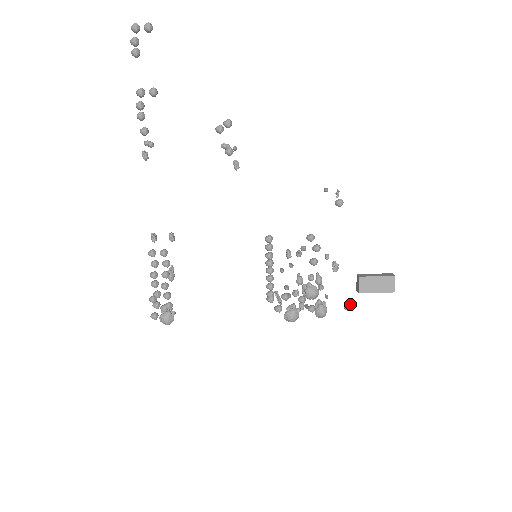
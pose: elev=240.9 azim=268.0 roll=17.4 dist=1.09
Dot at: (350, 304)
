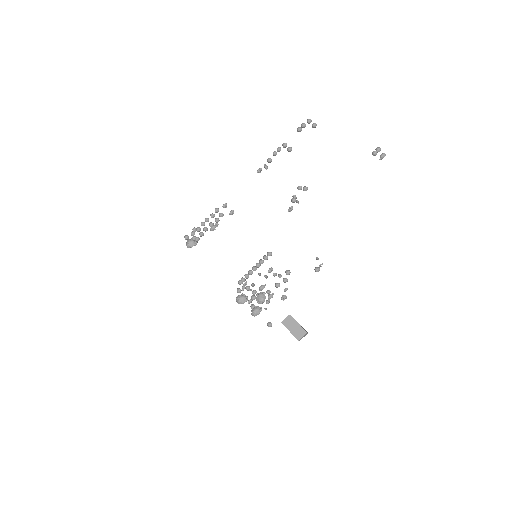
Dot at: occluded
